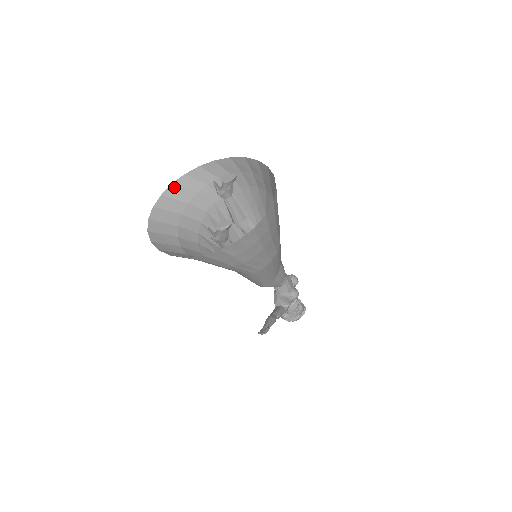
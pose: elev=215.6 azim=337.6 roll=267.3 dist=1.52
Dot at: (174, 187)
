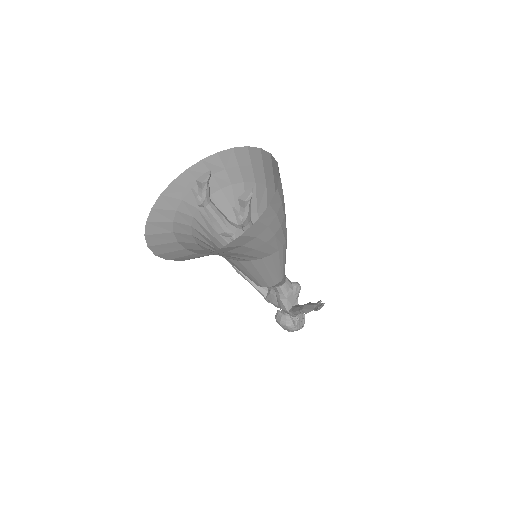
Dot at: (150, 224)
